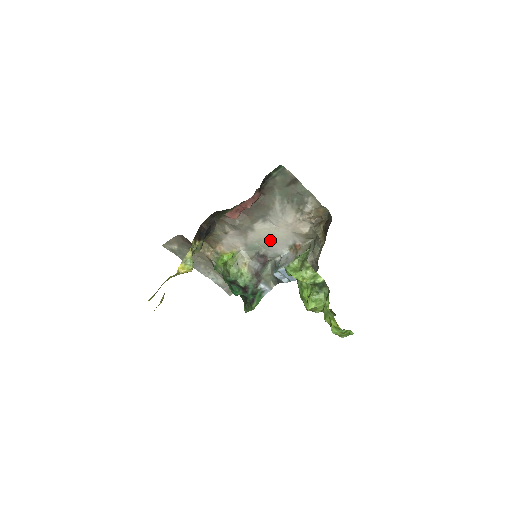
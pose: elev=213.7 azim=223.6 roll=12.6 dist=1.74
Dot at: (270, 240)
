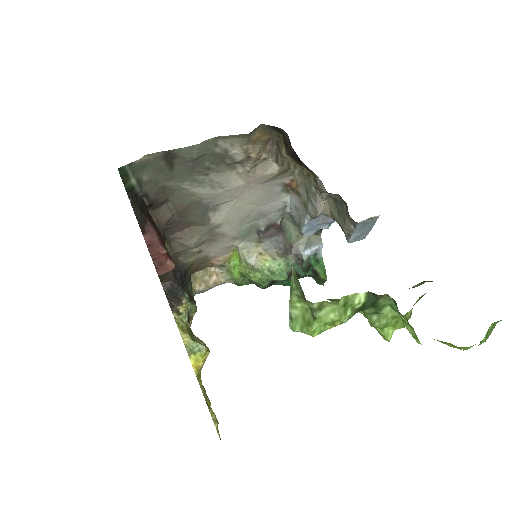
Dot at: (252, 210)
